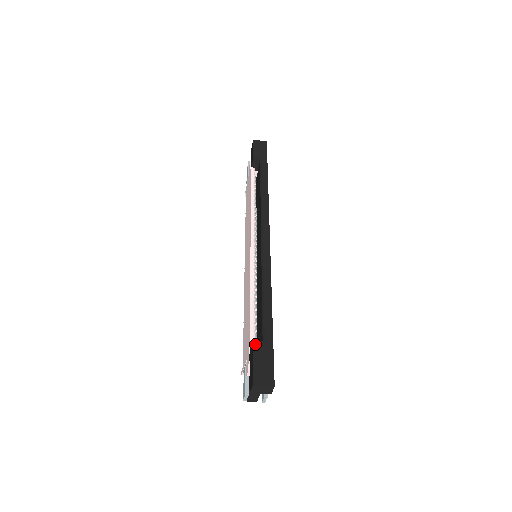
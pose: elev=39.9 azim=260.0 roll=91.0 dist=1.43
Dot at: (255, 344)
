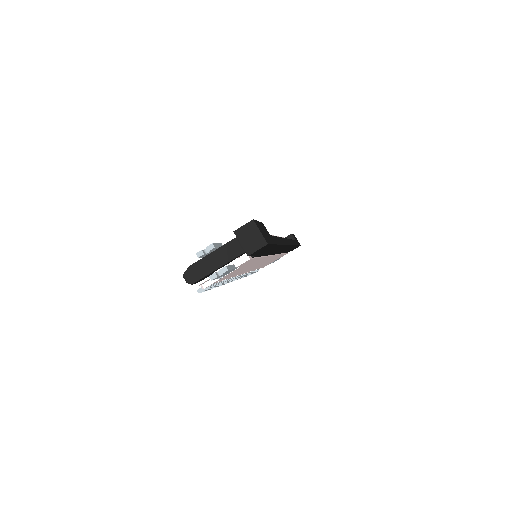
Dot at: occluded
